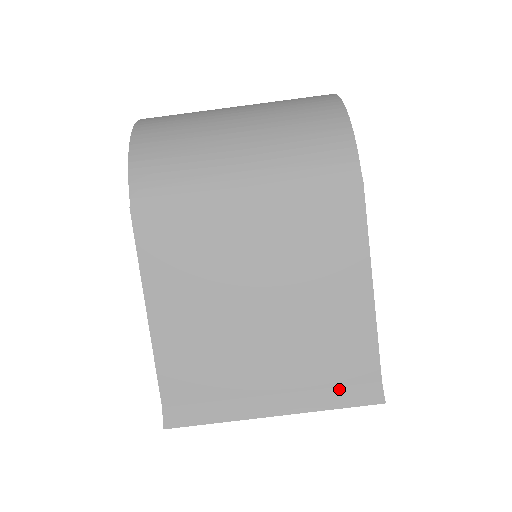
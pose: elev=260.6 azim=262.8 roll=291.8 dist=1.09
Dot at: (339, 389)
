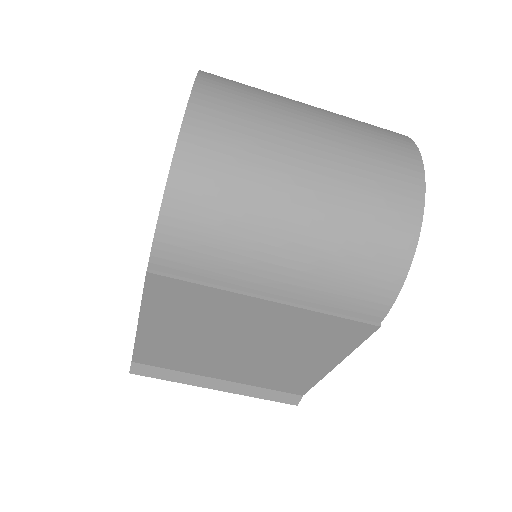
Dot at: (271, 391)
